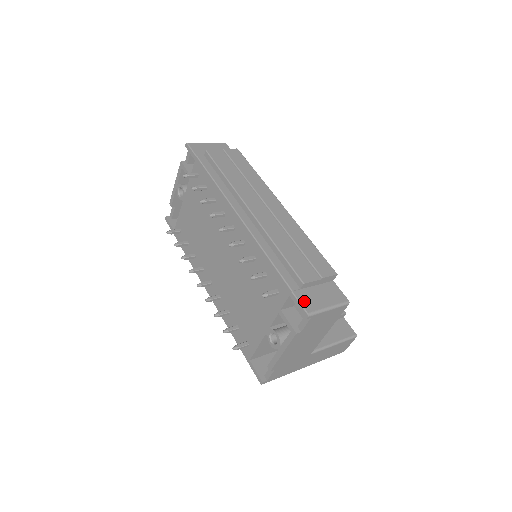
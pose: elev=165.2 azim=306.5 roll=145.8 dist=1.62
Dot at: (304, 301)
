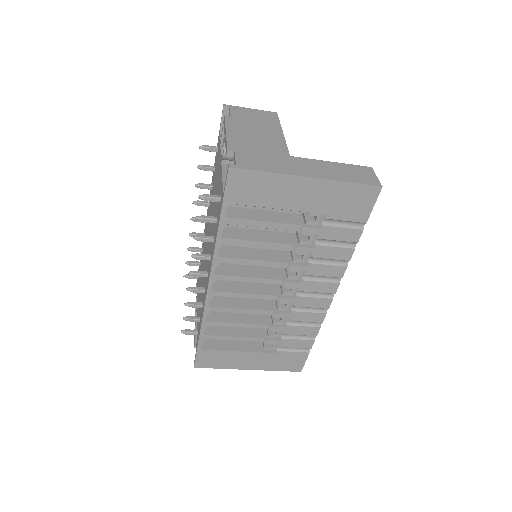
Dot at: occluded
